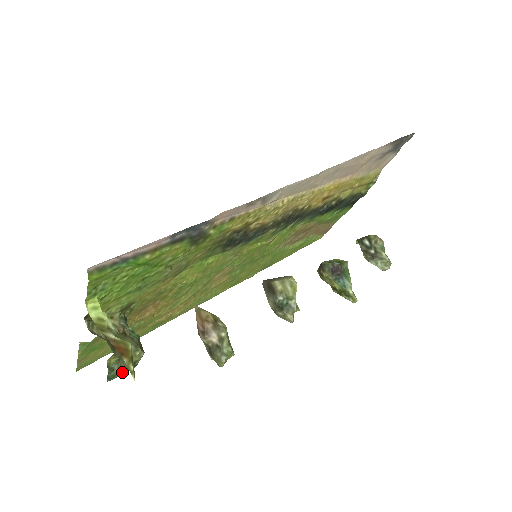
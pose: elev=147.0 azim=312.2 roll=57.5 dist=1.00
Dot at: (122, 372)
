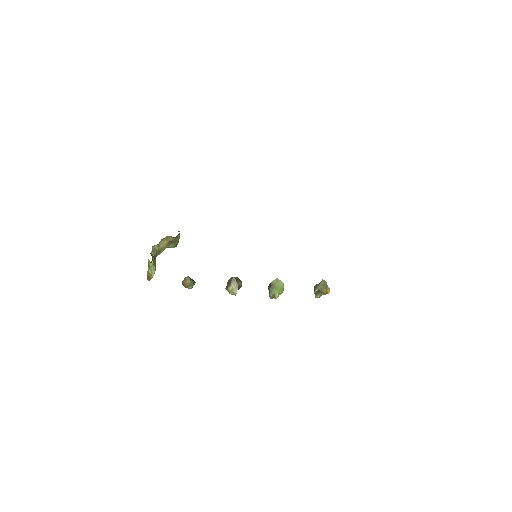
Dot at: occluded
